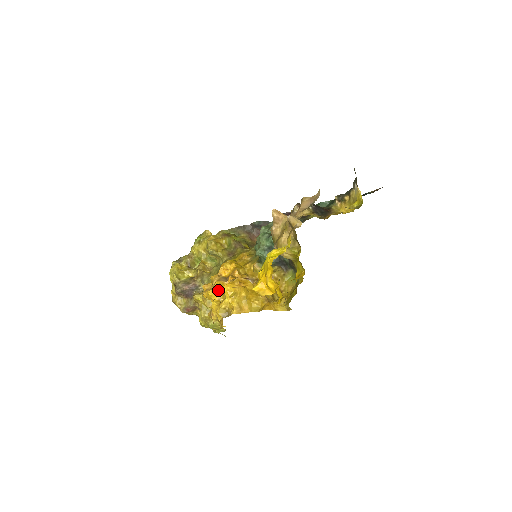
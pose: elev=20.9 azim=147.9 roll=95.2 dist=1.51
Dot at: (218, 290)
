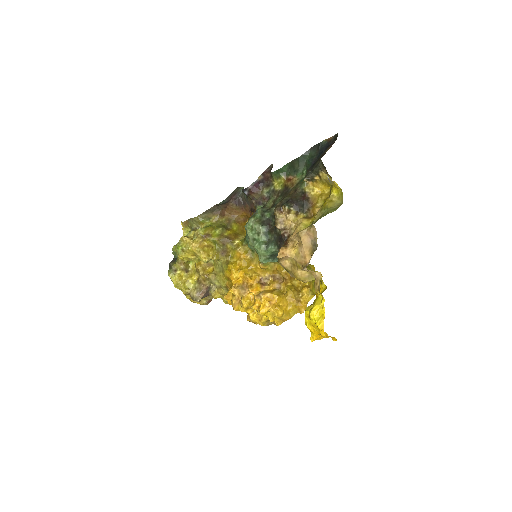
Dot at: (248, 307)
